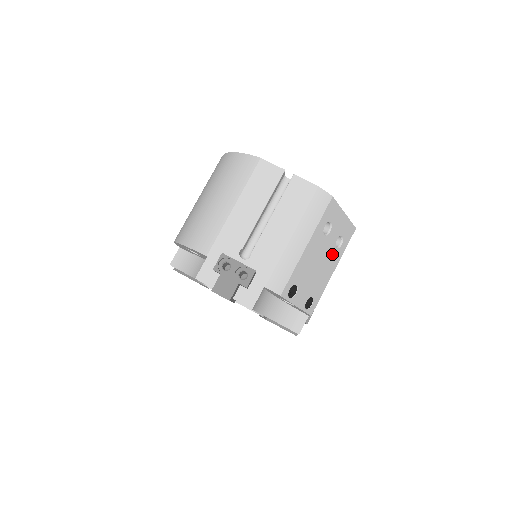
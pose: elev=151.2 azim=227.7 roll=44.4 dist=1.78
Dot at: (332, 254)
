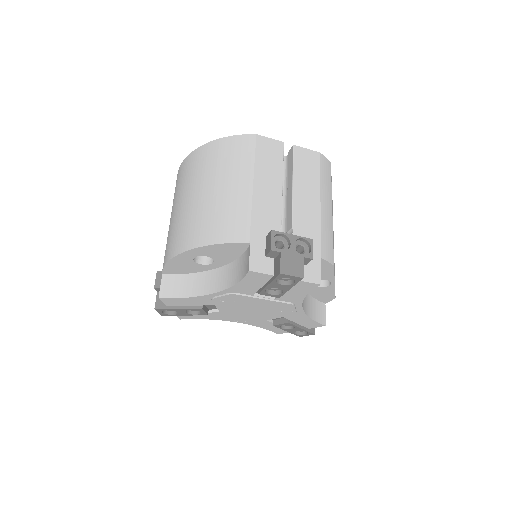
Dot at: occluded
